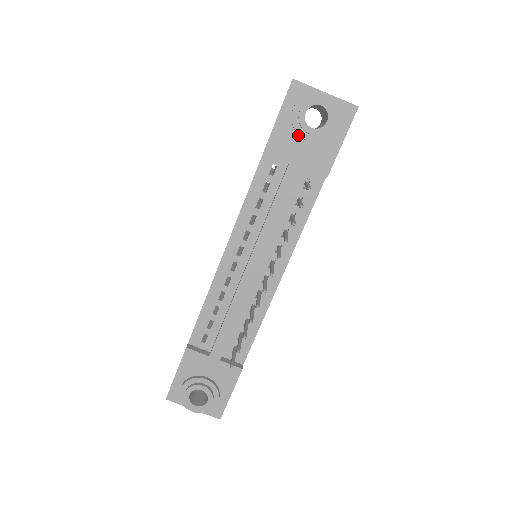
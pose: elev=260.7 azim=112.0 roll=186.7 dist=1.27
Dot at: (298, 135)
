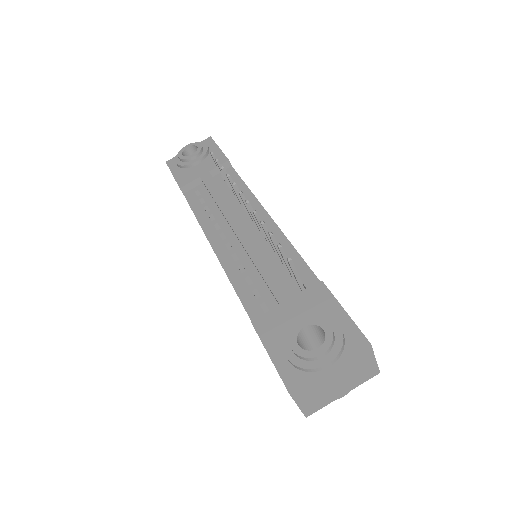
Dot at: (192, 168)
